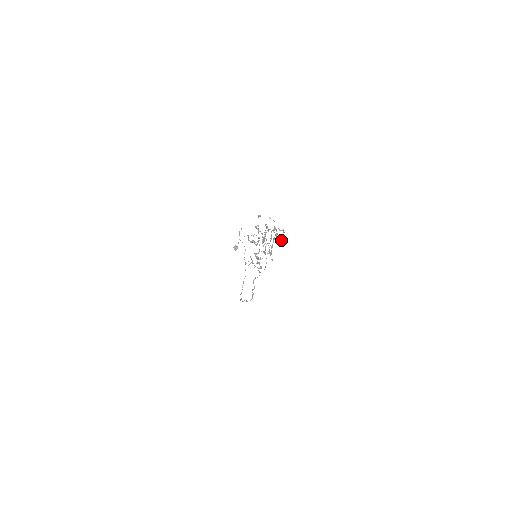
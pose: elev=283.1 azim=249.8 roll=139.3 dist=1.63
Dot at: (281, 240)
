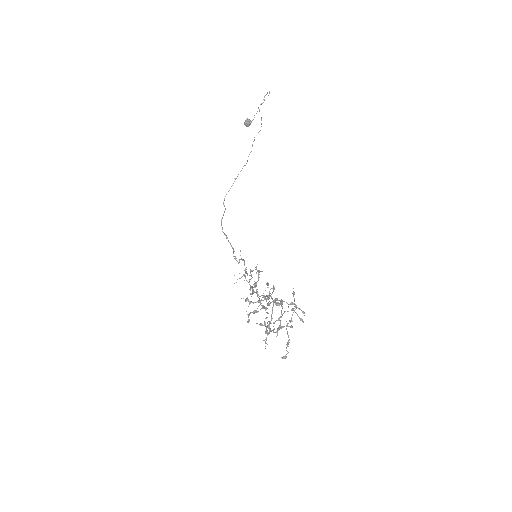
Dot at: (292, 327)
